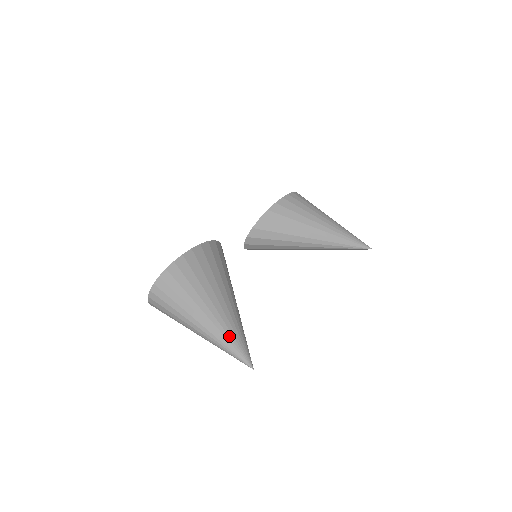
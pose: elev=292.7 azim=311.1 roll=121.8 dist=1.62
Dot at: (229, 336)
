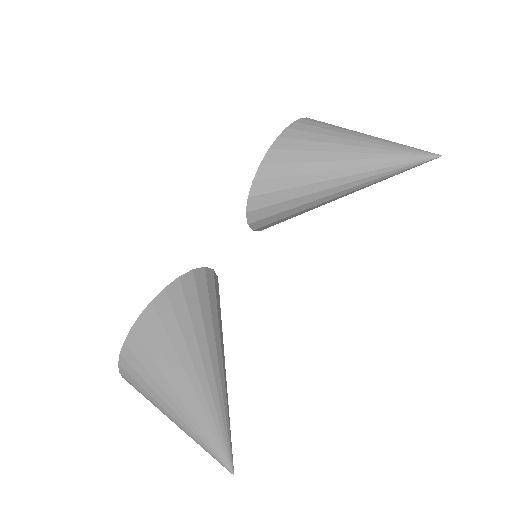
Dot at: (198, 432)
